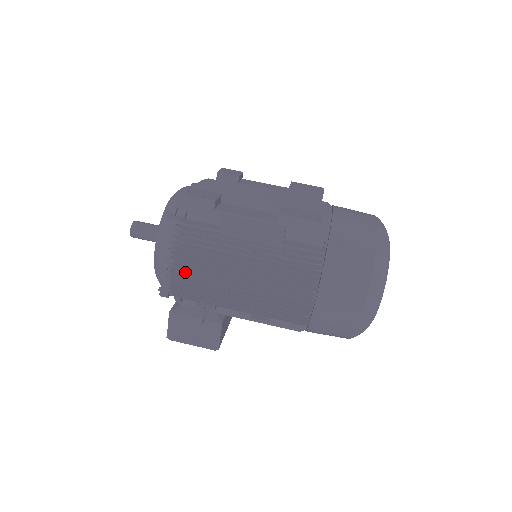
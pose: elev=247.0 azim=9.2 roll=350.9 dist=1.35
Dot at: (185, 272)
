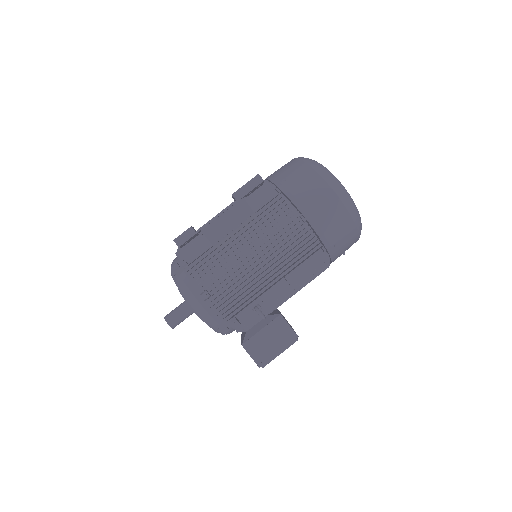
Dot at: occluded
